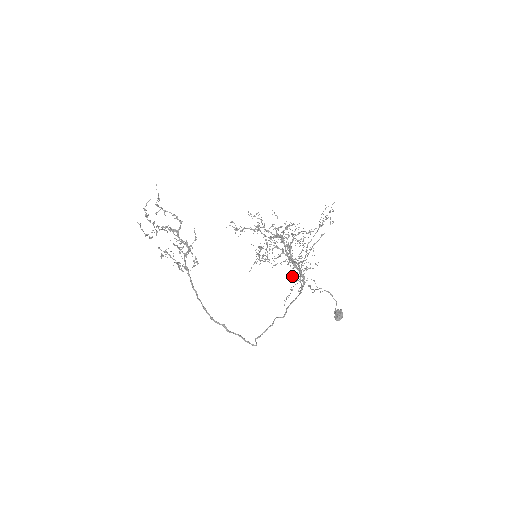
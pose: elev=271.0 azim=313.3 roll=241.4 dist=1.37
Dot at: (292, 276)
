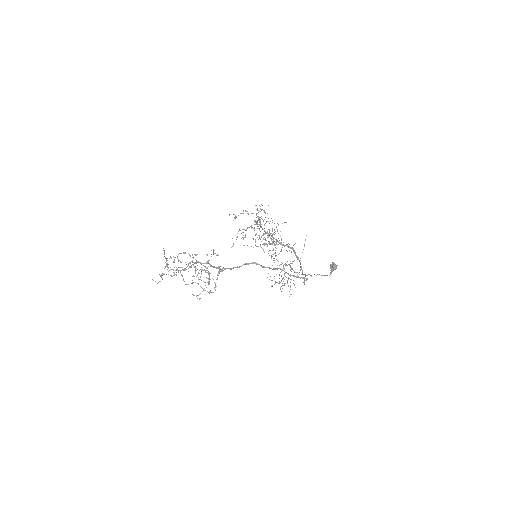
Dot at: (287, 282)
